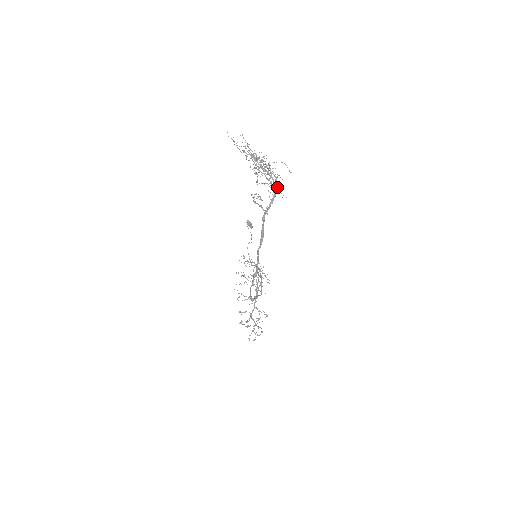
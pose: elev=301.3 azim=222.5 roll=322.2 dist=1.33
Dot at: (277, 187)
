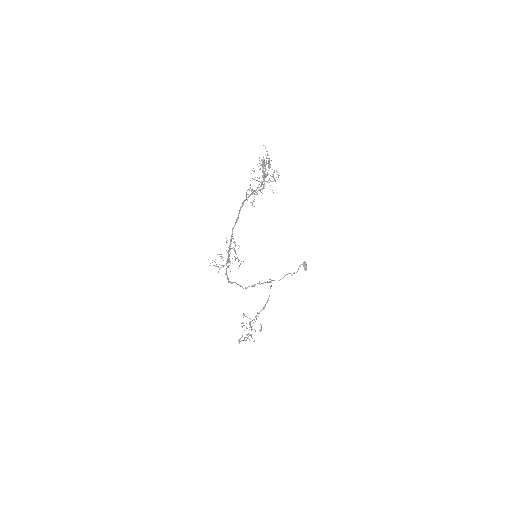
Dot at: (262, 184)
